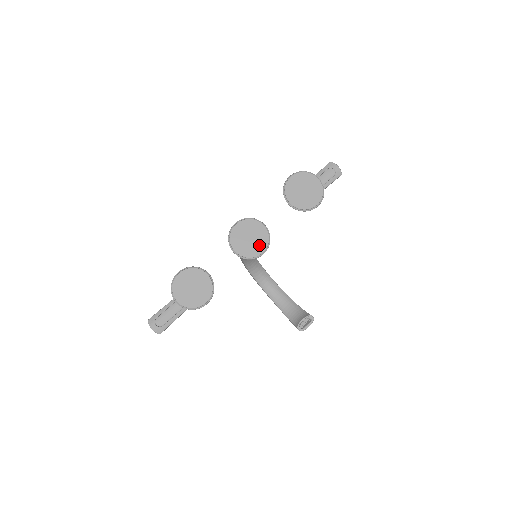
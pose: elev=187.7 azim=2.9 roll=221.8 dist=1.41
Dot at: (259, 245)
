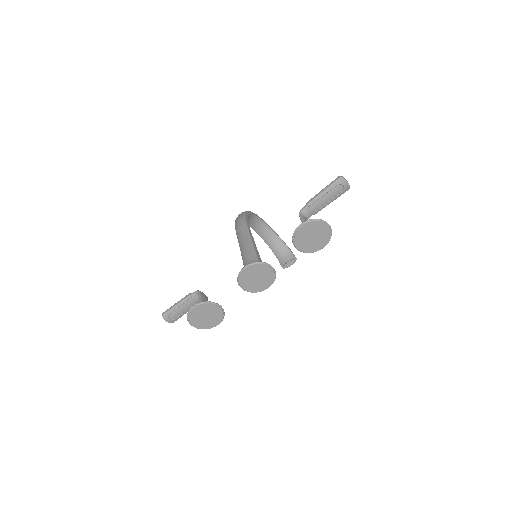
Dot at: (265, 283)
